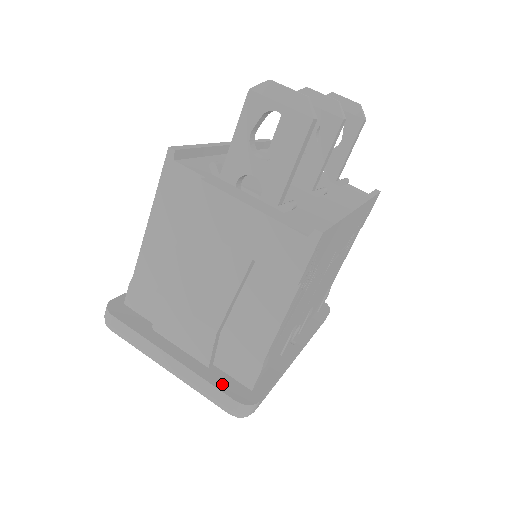
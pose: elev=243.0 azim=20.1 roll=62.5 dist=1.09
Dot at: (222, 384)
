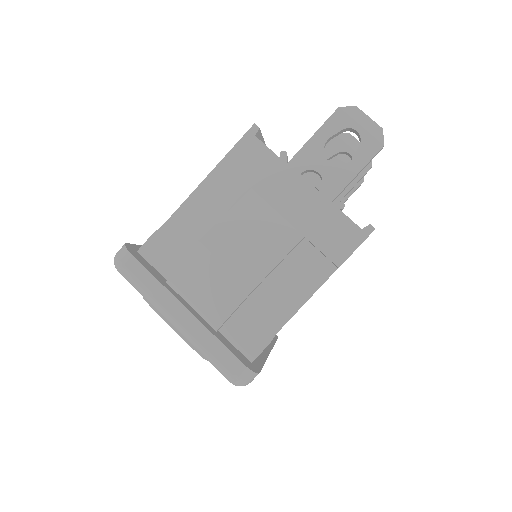
Dot at: (230, 347)
